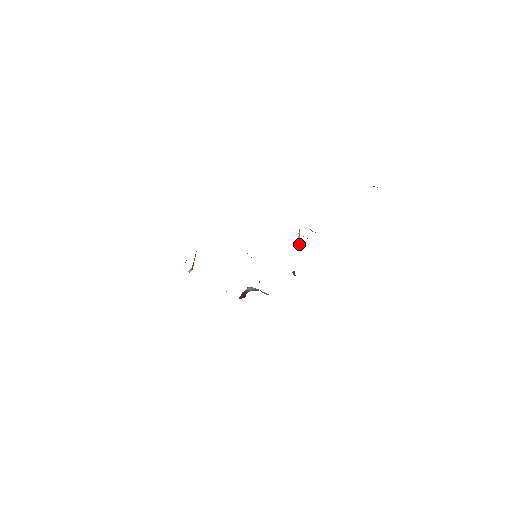
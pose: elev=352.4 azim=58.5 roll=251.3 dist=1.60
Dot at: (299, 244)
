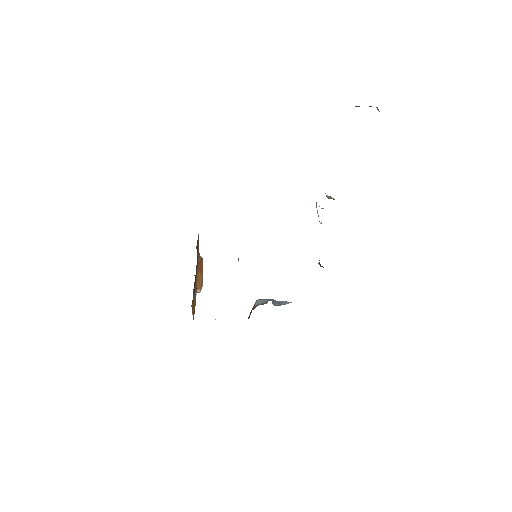
Dot at: (319, 221)
